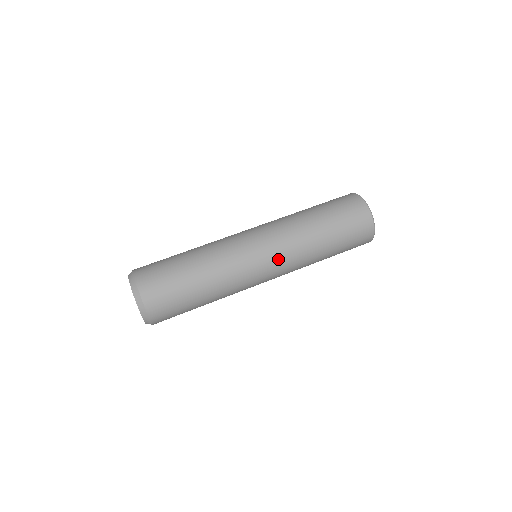
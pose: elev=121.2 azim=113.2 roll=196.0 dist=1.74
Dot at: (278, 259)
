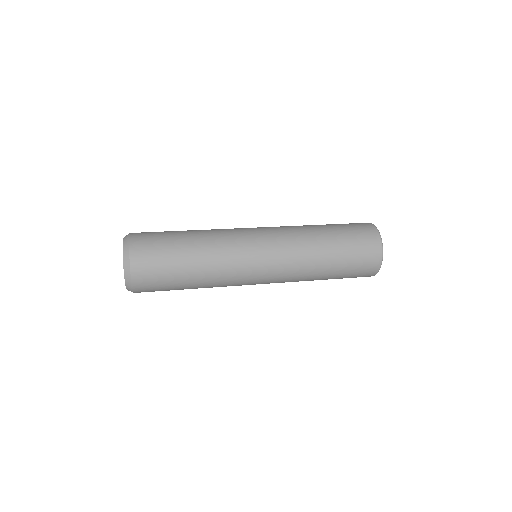
Dot at: (270, 228)
